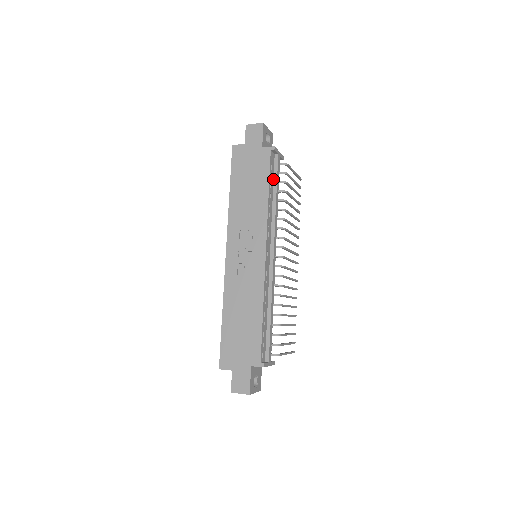
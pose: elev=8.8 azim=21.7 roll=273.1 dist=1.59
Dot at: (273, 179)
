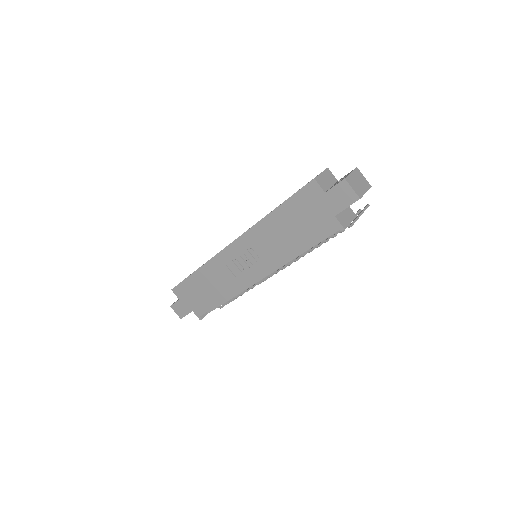
Dot at: occluded
